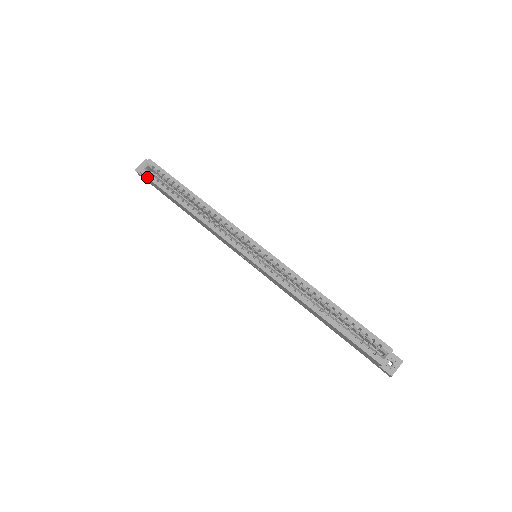
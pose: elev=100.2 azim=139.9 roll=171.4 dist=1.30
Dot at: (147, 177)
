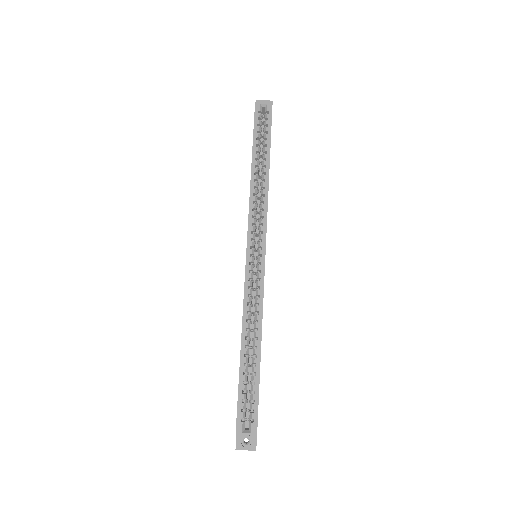
Dot at: (255, 114)
